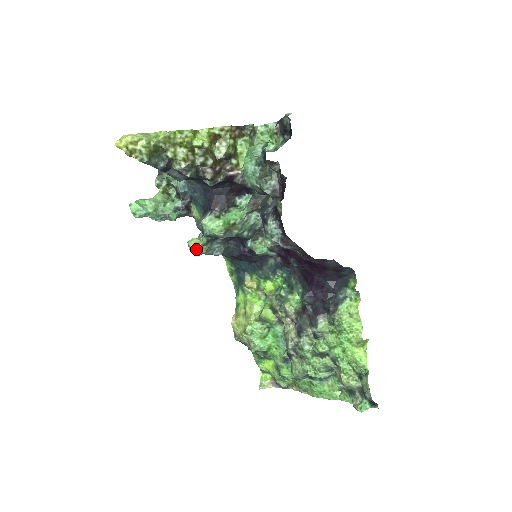
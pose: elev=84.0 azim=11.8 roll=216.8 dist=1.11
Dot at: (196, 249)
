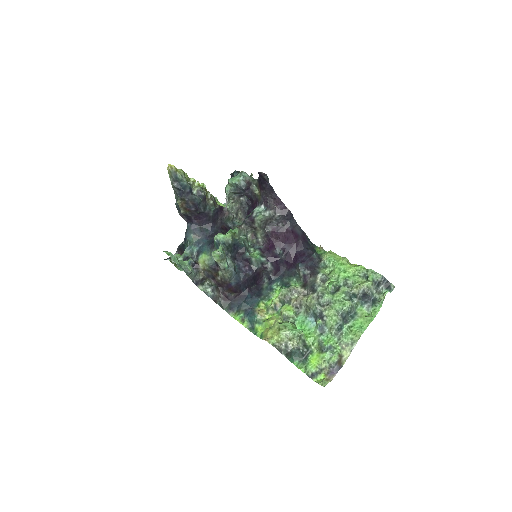
Dot at: (220, 250)
